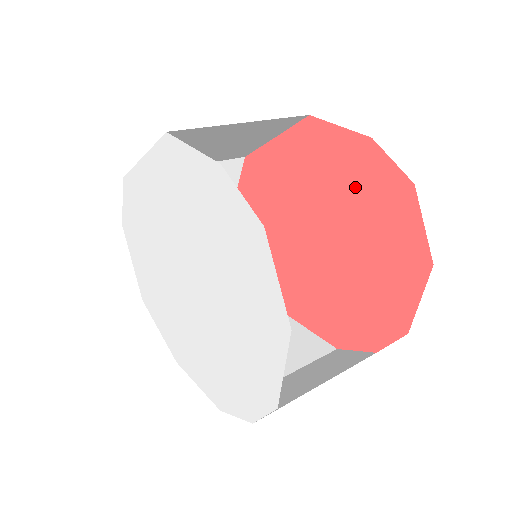
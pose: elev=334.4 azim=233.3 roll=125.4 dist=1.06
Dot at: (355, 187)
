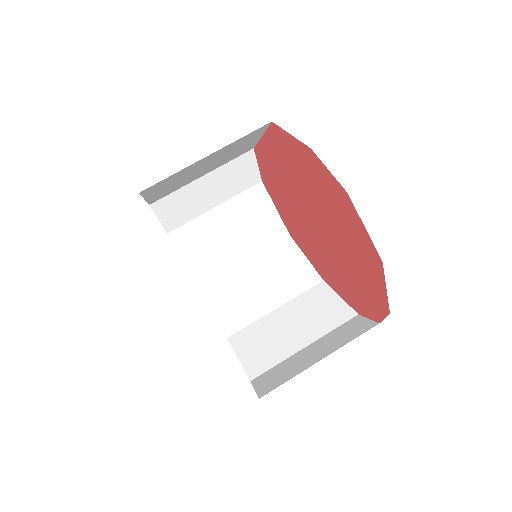
Dot at: (318, 188)
